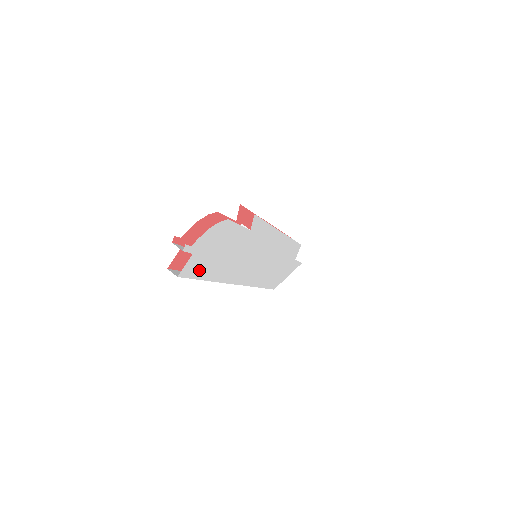
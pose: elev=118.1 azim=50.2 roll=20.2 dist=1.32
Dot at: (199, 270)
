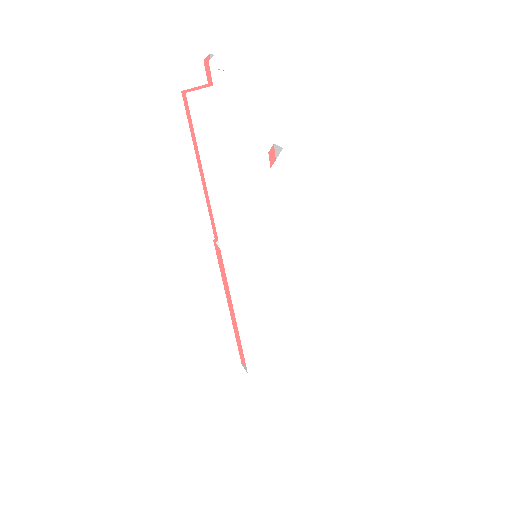
Dot at: (205, 129)
